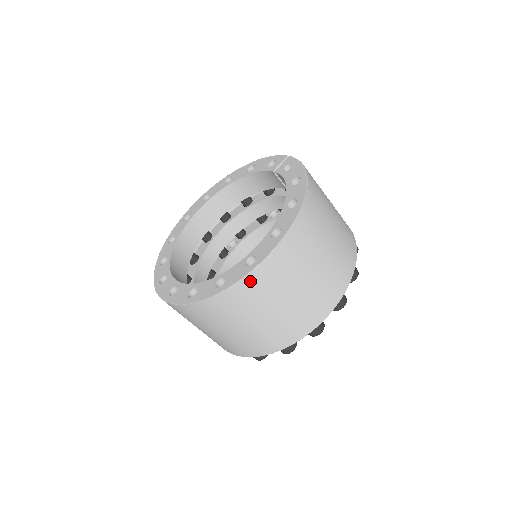
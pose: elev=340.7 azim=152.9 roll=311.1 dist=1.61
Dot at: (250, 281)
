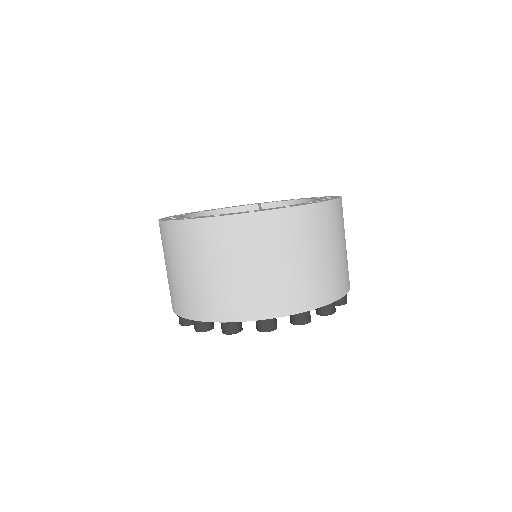
Dot at: (338, 206)
